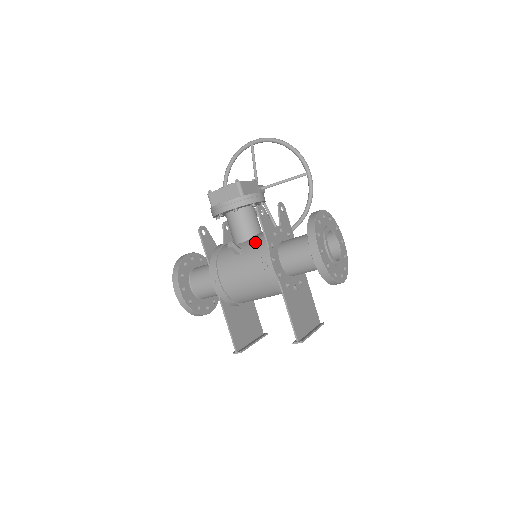
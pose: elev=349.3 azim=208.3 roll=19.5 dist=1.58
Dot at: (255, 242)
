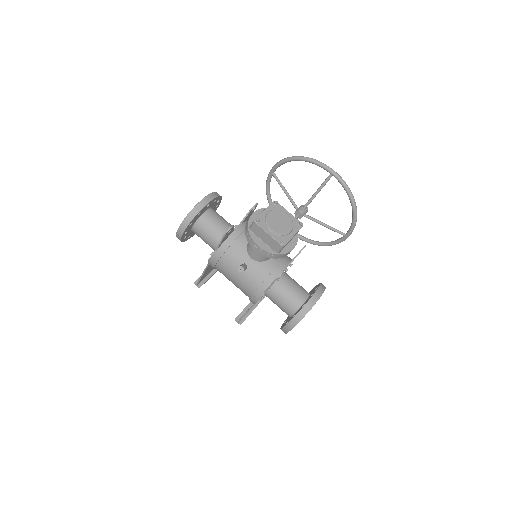
Dot at: (260, 274)
